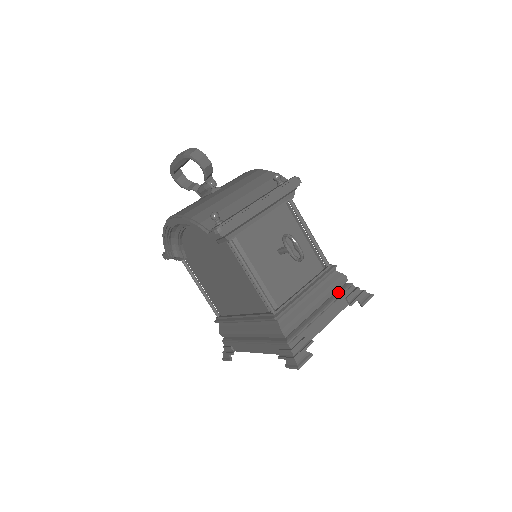
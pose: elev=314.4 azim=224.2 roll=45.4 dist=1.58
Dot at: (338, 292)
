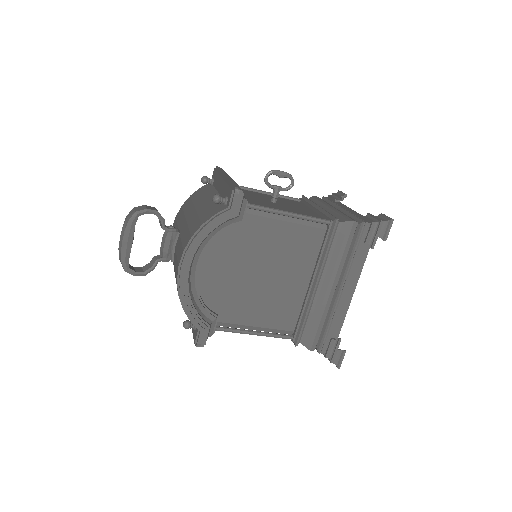
Dot at: (327, 202)
